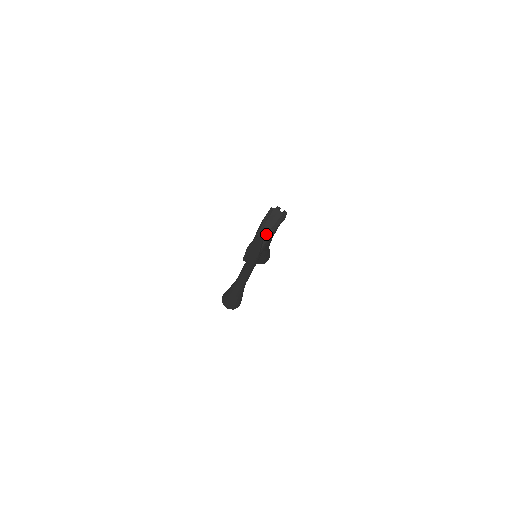
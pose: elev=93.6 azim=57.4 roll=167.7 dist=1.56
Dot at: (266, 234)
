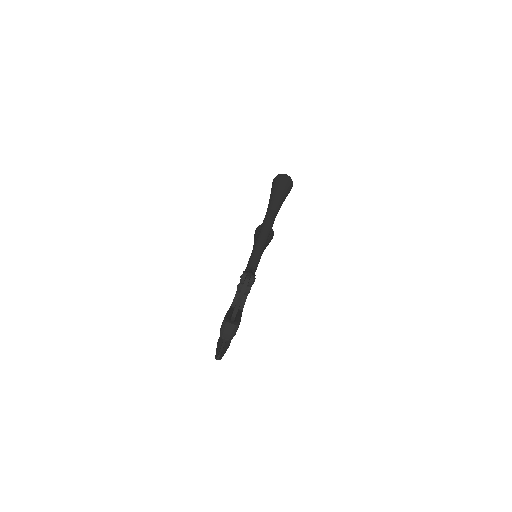
Dot at: (227, 340)
